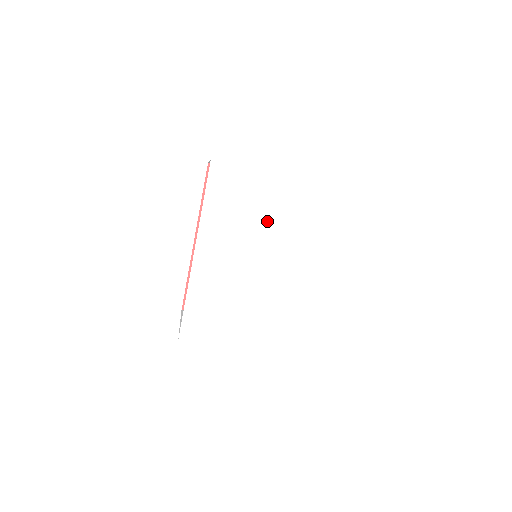
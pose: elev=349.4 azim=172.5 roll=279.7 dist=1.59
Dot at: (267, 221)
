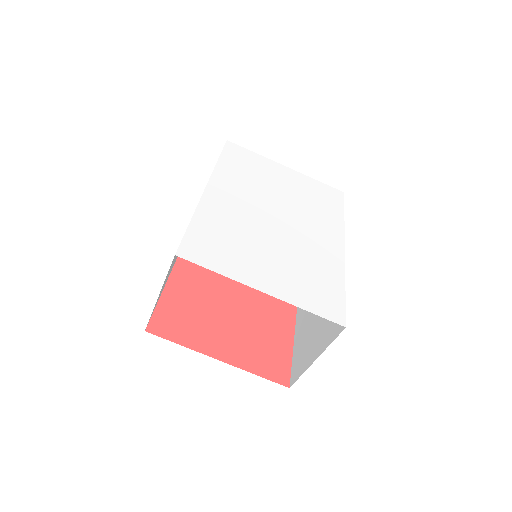
Dot at: (279, 190)
